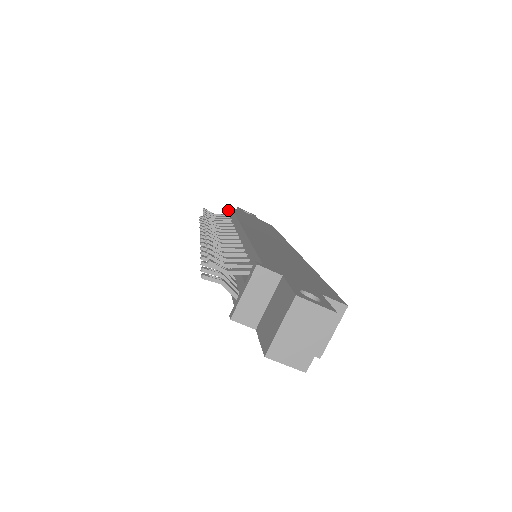
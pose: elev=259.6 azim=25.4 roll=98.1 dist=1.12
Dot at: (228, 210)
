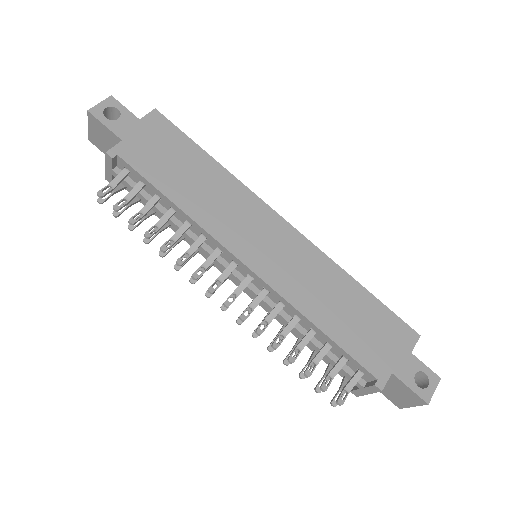
Dot at: (115, 159)
